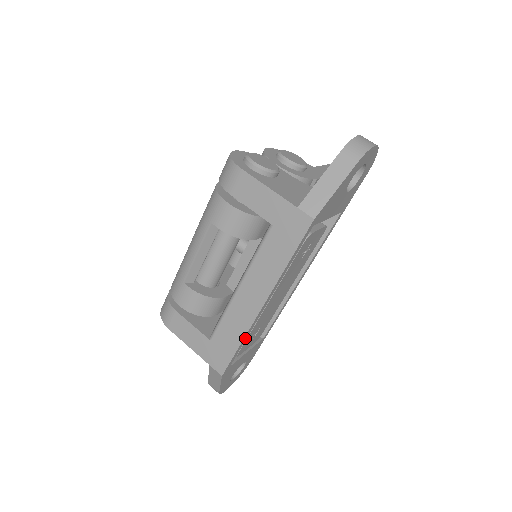
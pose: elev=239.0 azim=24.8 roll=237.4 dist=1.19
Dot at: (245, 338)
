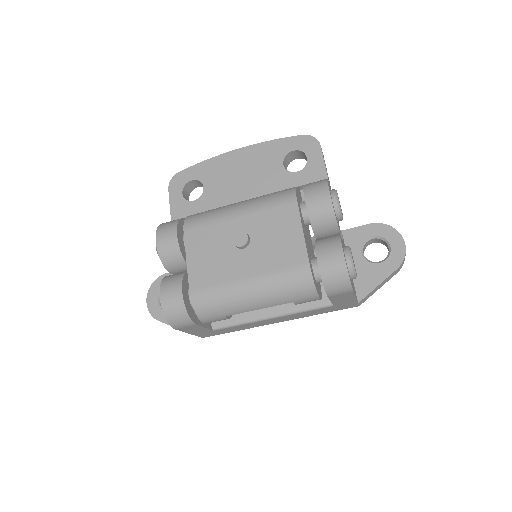
Dot at: occluded
